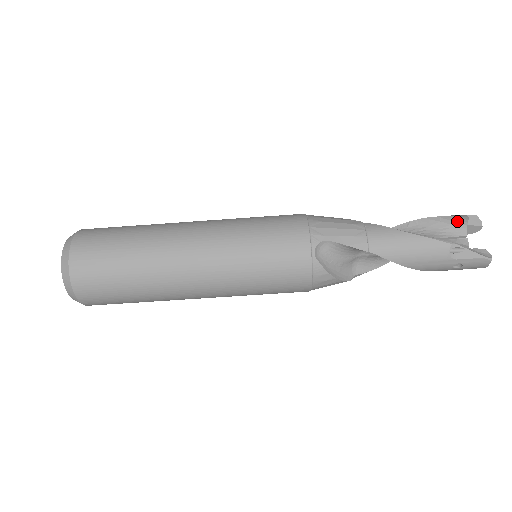
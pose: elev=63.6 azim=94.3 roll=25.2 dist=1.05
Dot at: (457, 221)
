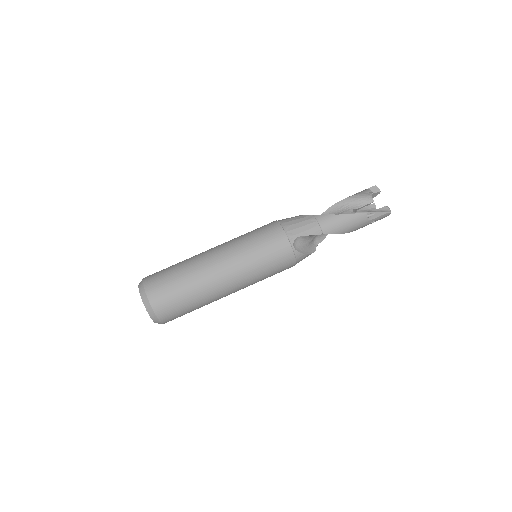
Dot at: (366, 195)
